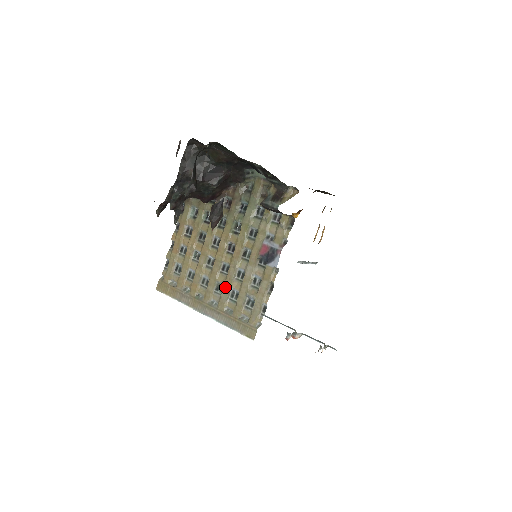
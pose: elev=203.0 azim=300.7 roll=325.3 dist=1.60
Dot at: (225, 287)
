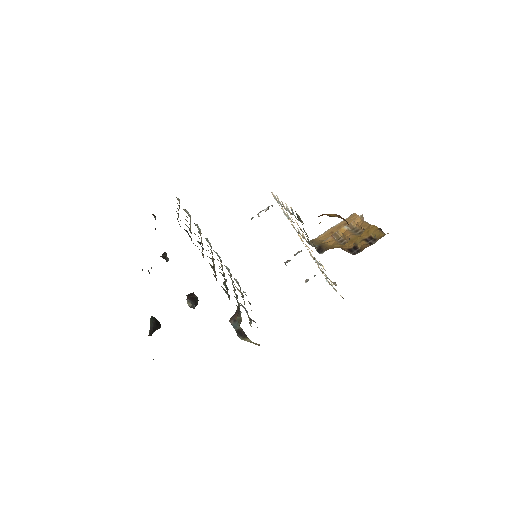
Dot at: occluded
